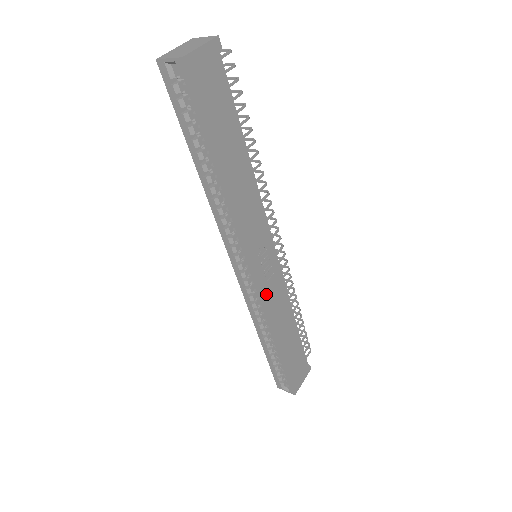
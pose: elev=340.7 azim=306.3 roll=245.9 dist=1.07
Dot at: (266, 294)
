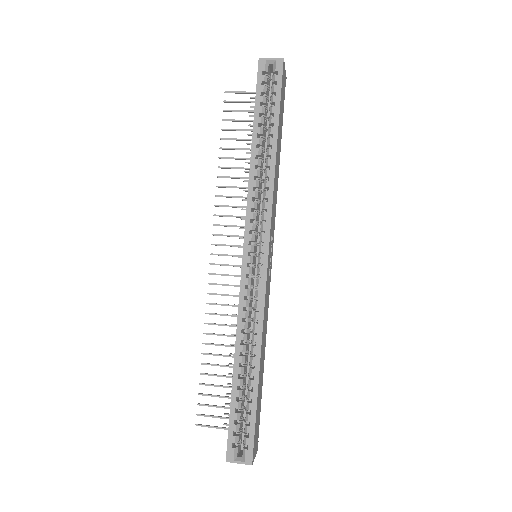
Dot at: (266, 287)
